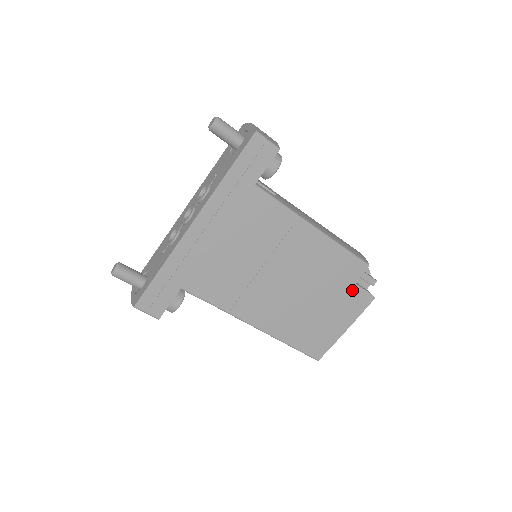
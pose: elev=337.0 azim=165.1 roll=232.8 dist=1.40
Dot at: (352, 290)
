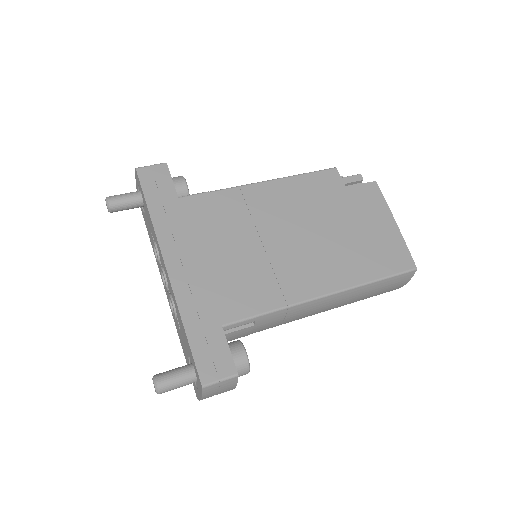
Dot at: (352, 193)
